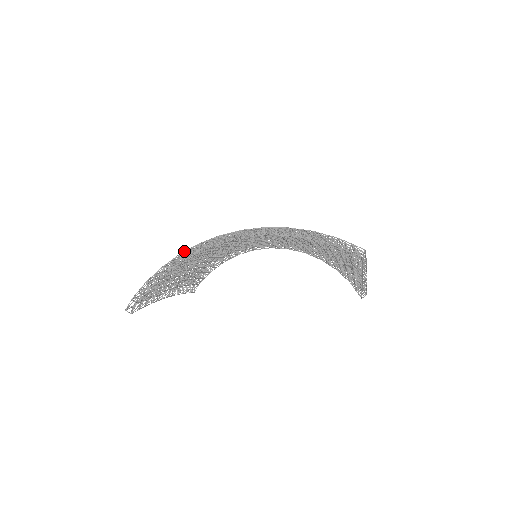
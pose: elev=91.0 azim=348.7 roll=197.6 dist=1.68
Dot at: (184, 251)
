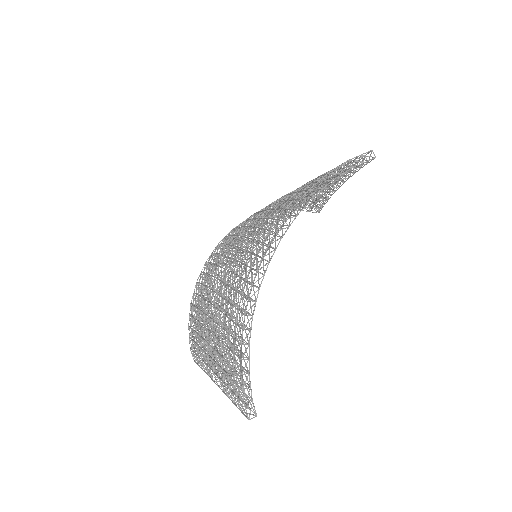
Dot at: (246, 306)
